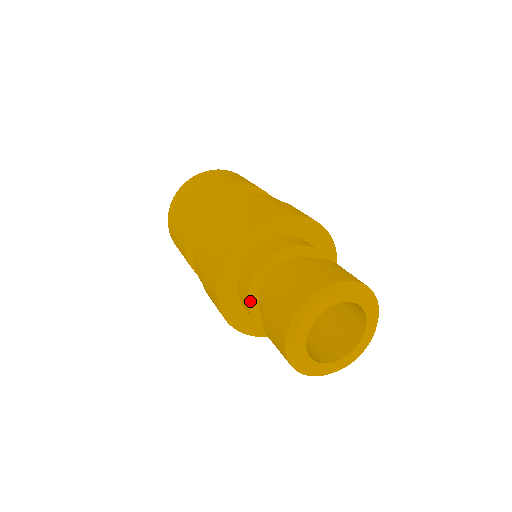
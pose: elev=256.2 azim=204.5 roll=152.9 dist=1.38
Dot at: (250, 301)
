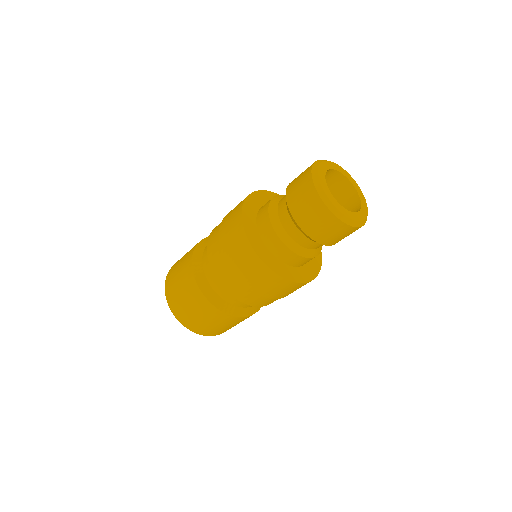
Dot at: (272, 219)
